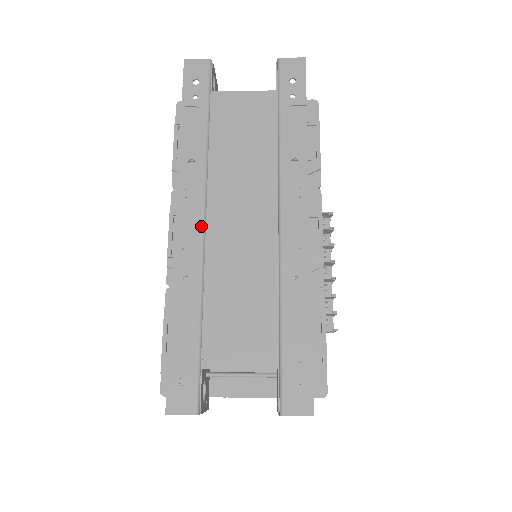
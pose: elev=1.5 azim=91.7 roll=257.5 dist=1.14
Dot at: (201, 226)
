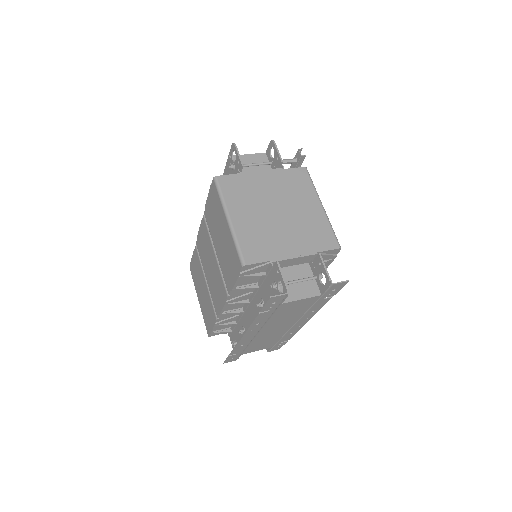
Dot at: (255, 335)
